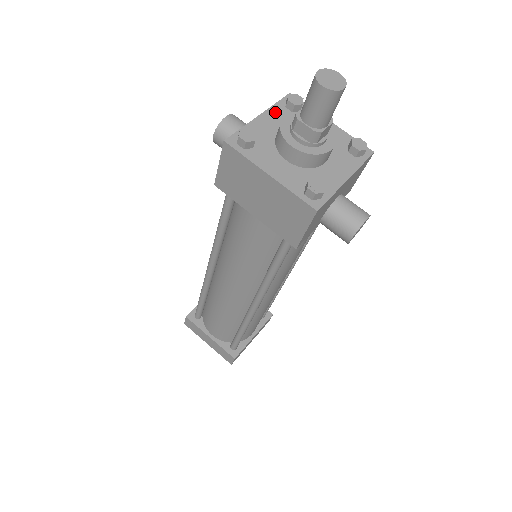
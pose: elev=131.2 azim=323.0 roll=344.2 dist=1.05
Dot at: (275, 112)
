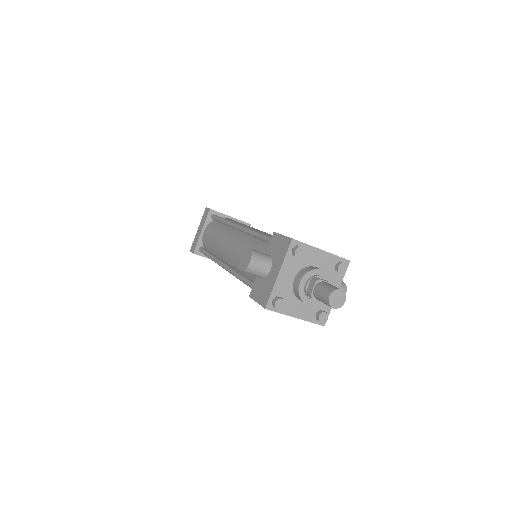
Dot at: (287, 264)
